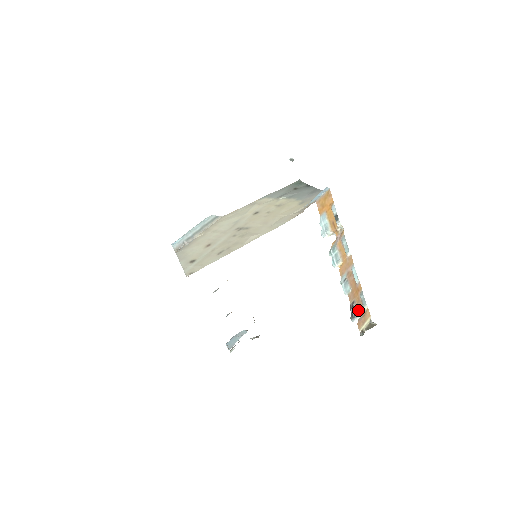
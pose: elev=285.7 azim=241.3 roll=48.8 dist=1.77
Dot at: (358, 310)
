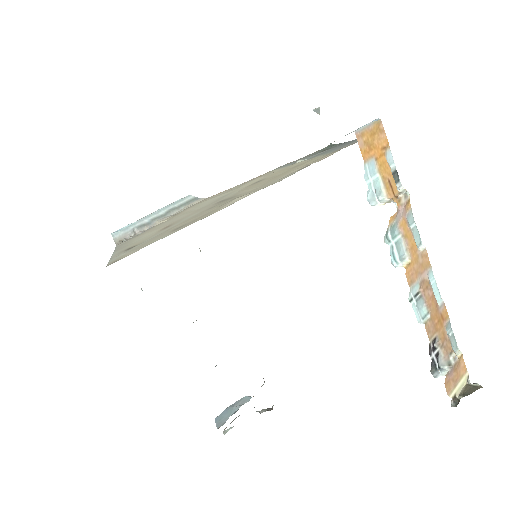
Dot at: (444, 356)
